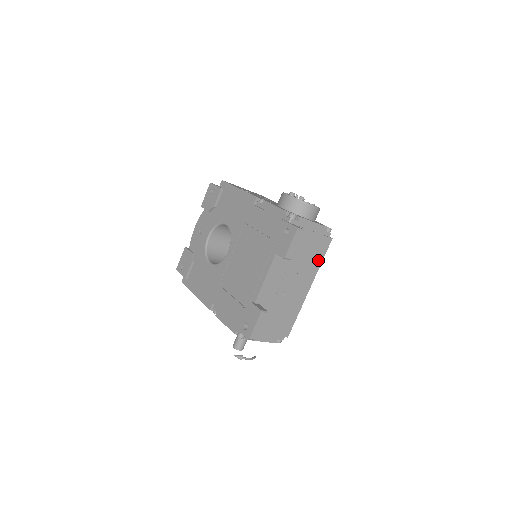
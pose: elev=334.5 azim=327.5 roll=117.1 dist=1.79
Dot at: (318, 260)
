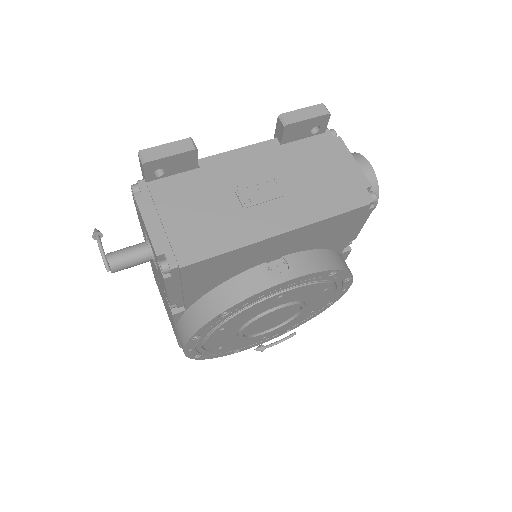
Dot at: (326, 209)
